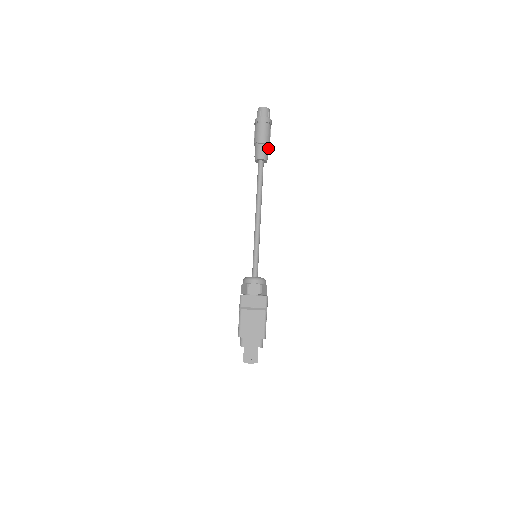
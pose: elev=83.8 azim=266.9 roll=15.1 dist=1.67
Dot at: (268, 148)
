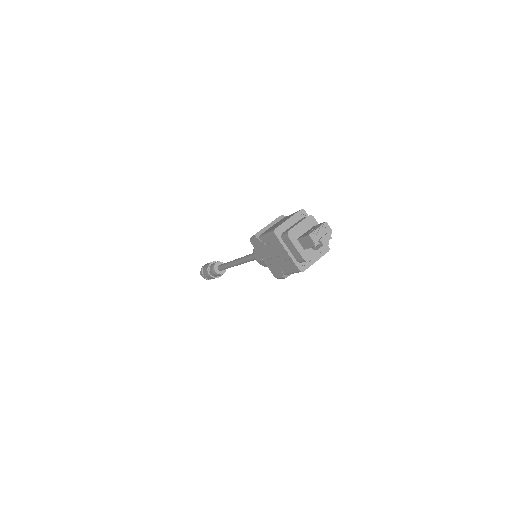
Dot at: occluded
